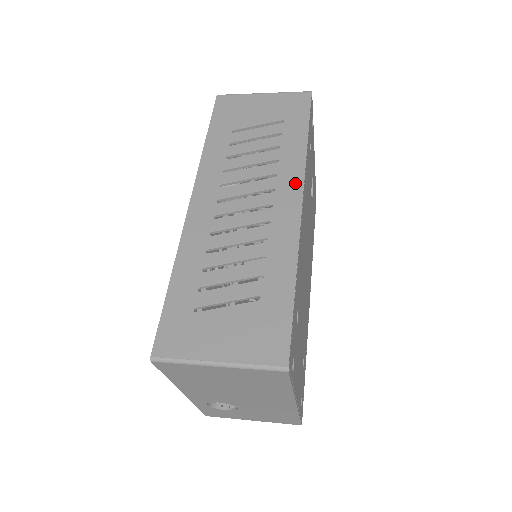
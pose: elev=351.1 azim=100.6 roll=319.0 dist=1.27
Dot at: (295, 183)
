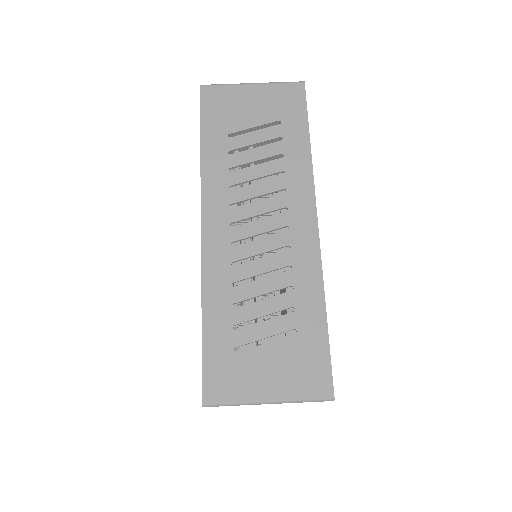
Dot at: (307, 200)
